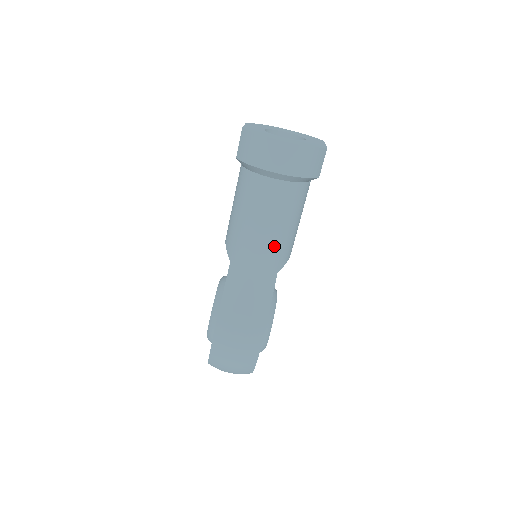
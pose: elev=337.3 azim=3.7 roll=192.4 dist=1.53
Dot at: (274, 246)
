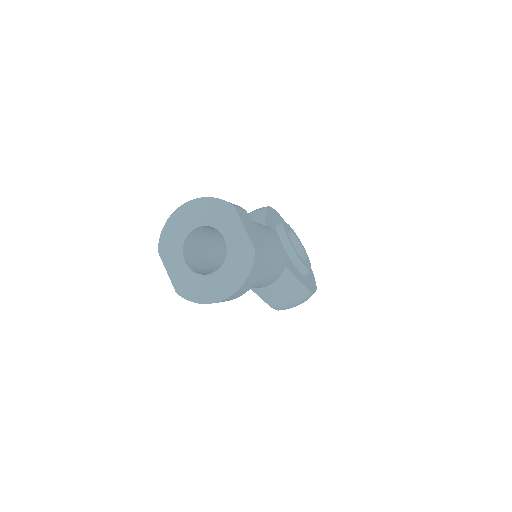
Dot at: (272, 276)
